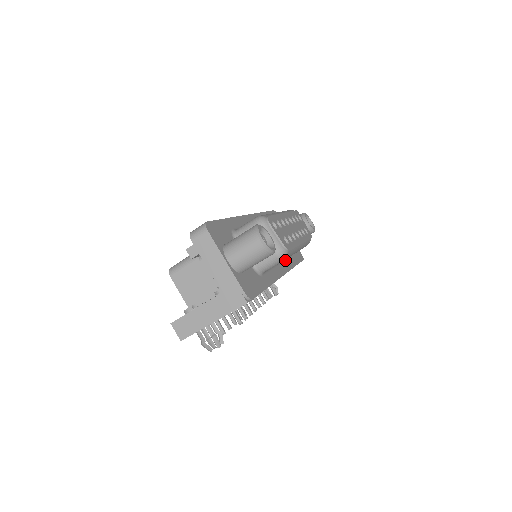
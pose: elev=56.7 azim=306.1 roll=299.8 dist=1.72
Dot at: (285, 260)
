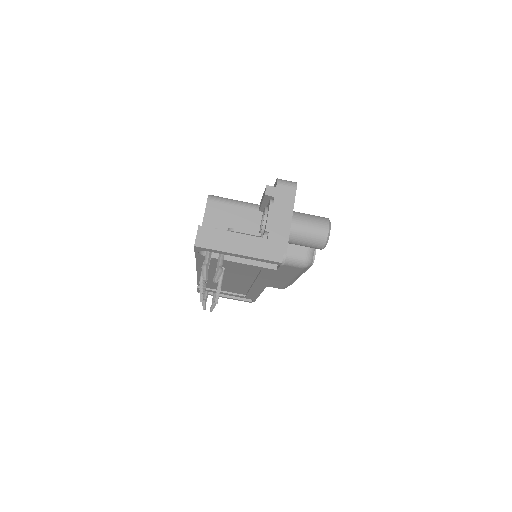
Dot at: occluded
